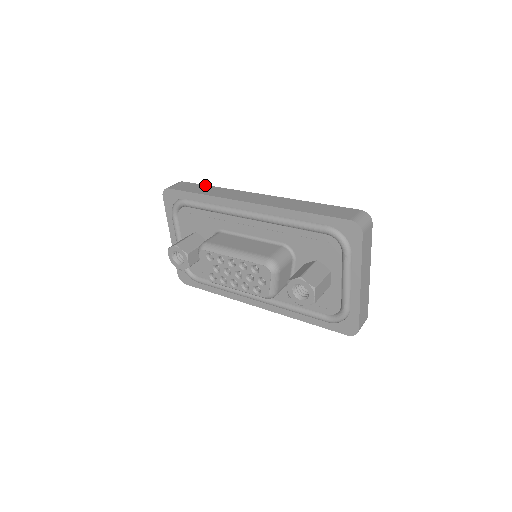
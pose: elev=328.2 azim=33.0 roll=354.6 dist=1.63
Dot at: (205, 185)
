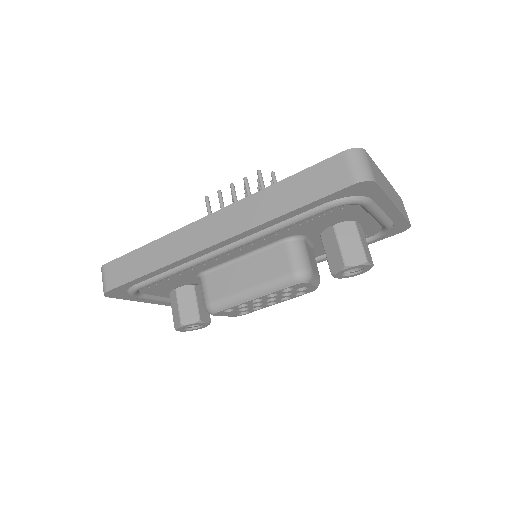
Dot at: (134, 251)
